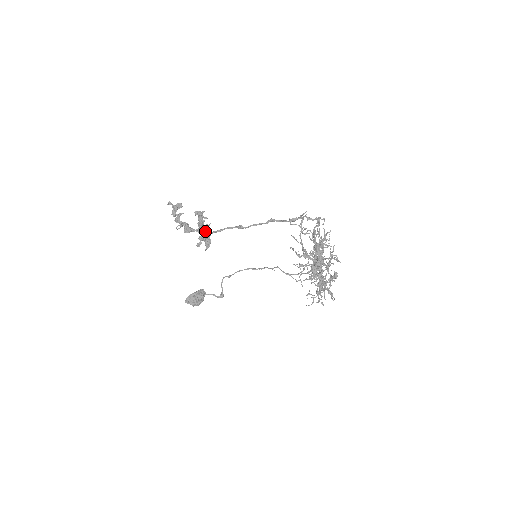
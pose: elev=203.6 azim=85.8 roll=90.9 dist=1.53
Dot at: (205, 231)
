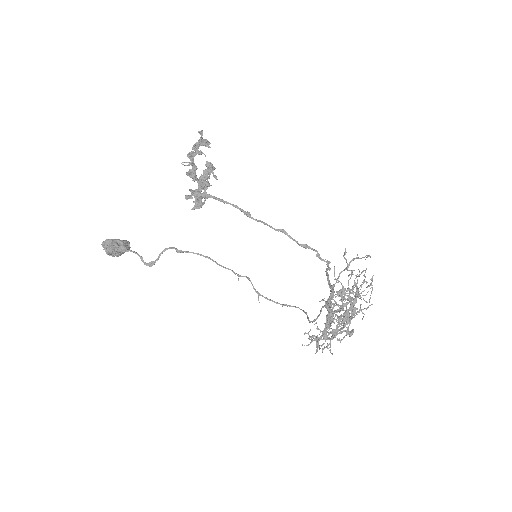
Dot at: (206, 189)
